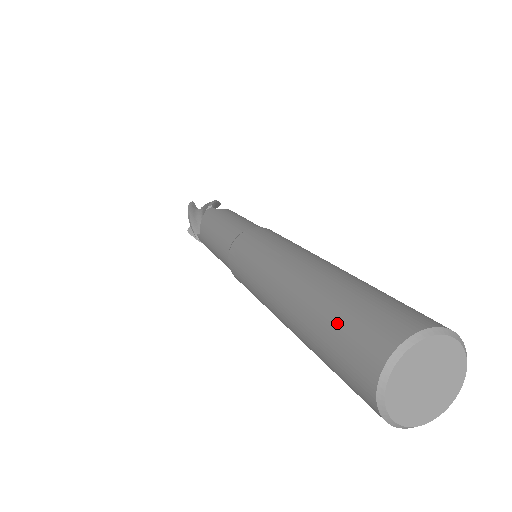
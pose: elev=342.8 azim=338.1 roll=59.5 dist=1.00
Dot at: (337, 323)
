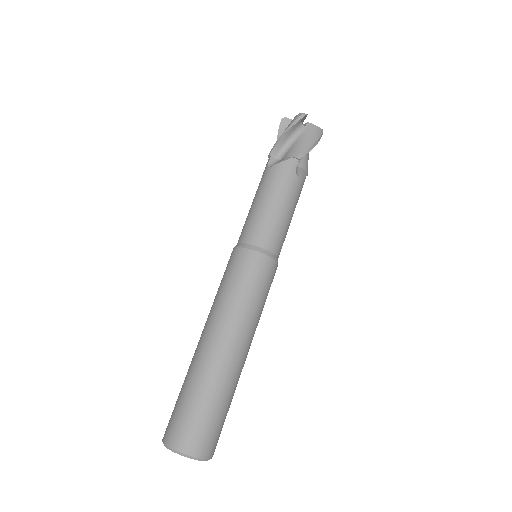
Dot at: occluded
